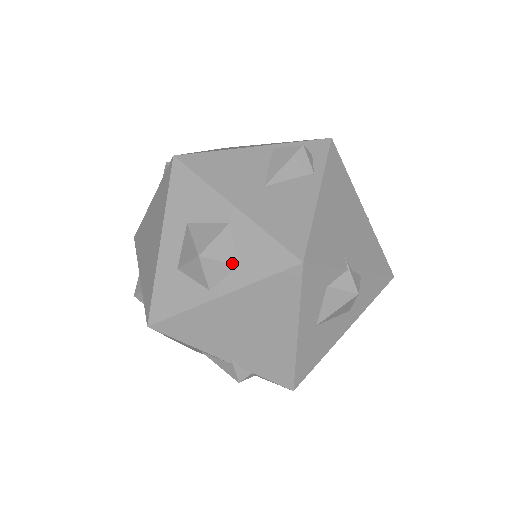
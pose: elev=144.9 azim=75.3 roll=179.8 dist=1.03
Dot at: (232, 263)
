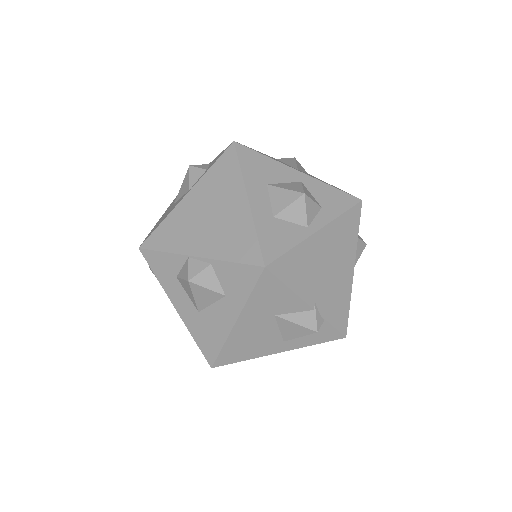
Dot at: (319, 205)
